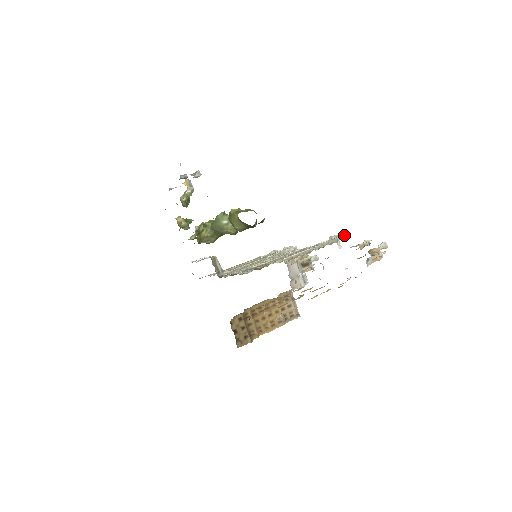
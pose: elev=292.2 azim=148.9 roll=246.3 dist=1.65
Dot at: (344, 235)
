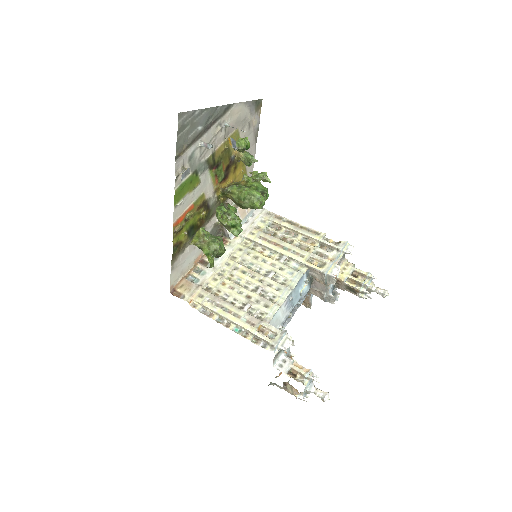
Dot at: (283, 349)
